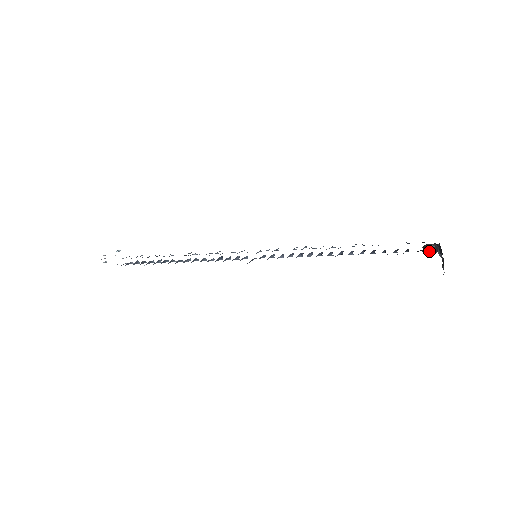
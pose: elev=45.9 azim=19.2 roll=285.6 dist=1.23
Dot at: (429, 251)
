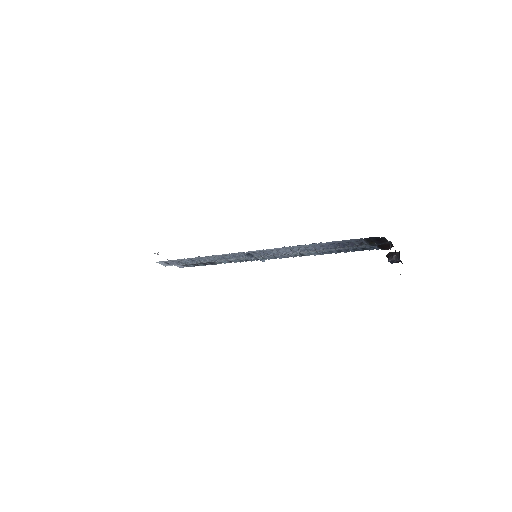
Dot at: (390, 259)
